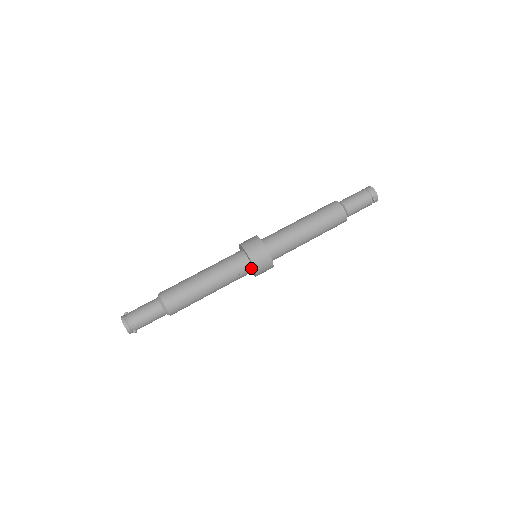
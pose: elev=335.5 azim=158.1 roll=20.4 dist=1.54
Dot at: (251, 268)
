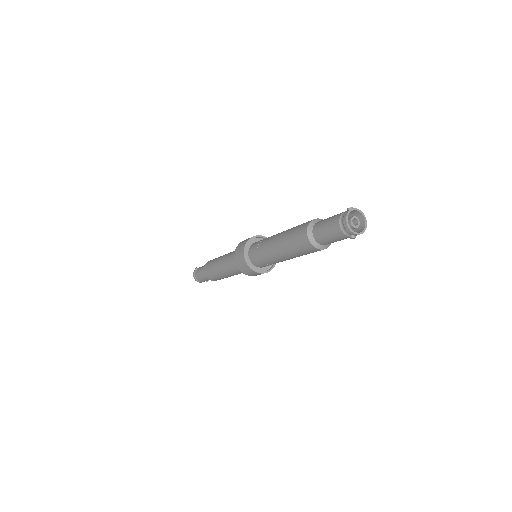
Dot at: occluded
